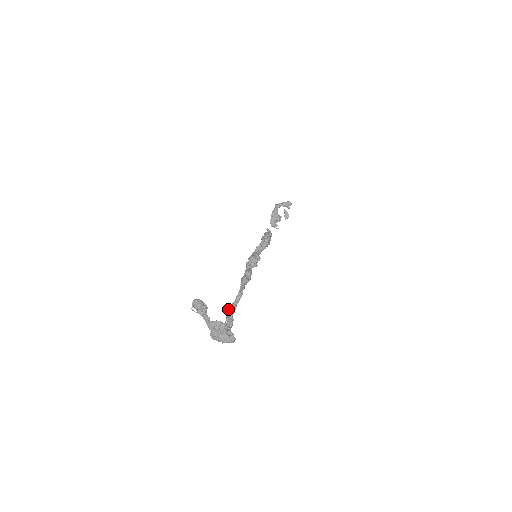
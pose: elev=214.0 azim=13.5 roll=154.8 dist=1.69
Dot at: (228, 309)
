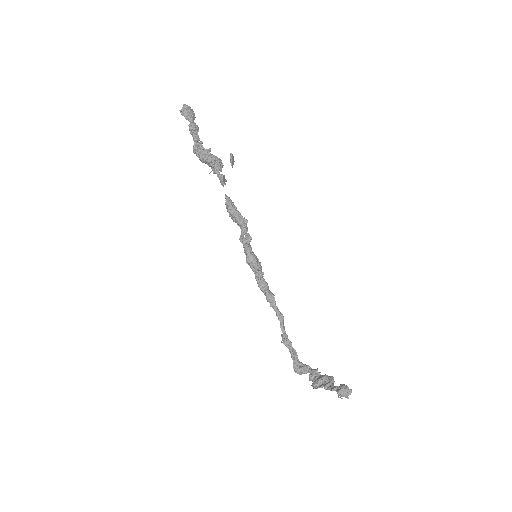
Dot at: (285, 344)
